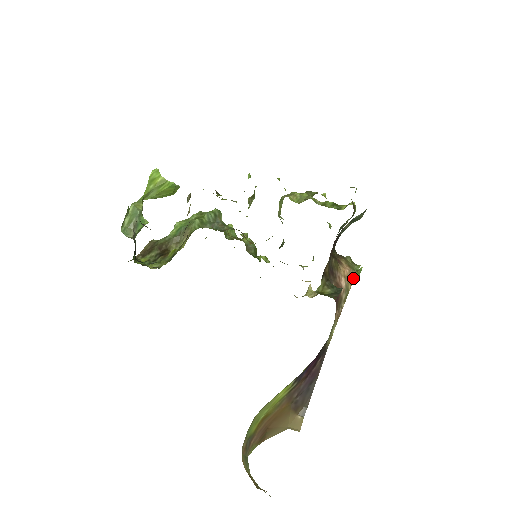
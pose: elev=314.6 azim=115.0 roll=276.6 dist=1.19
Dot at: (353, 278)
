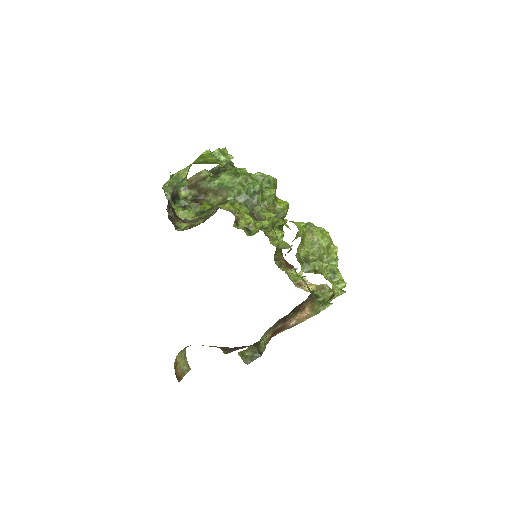
Dot at: (309, 317)
